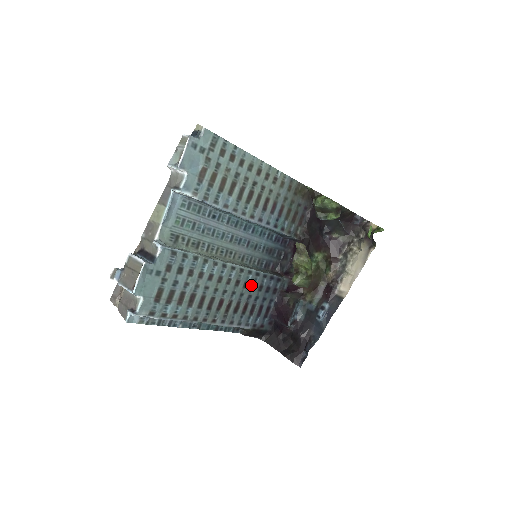
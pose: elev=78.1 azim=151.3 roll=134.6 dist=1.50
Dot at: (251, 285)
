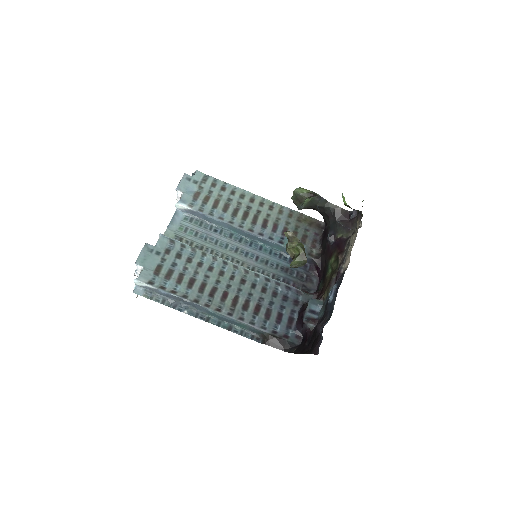
Dot at: (261, 288)
